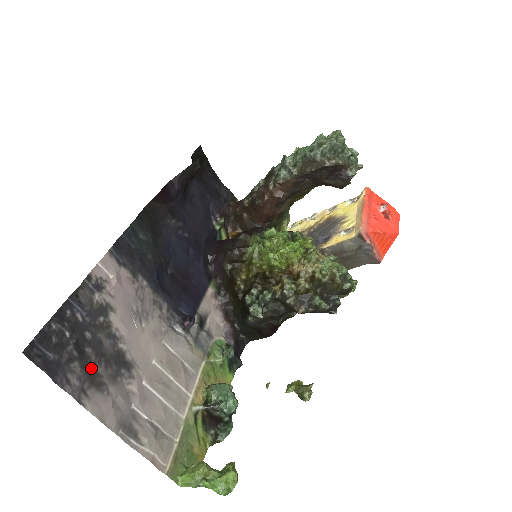
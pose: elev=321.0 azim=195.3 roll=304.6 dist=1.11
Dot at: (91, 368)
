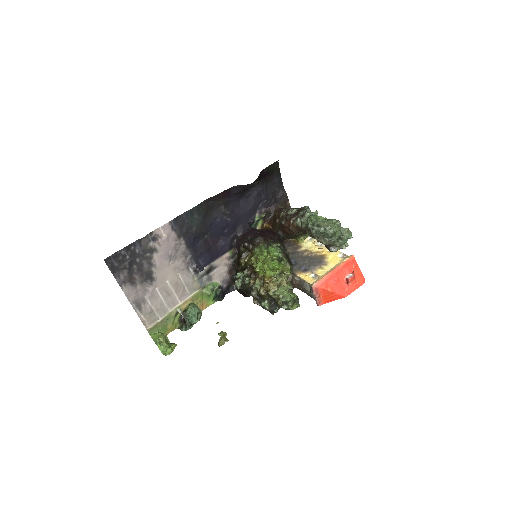
Dot at: (133, 274)
